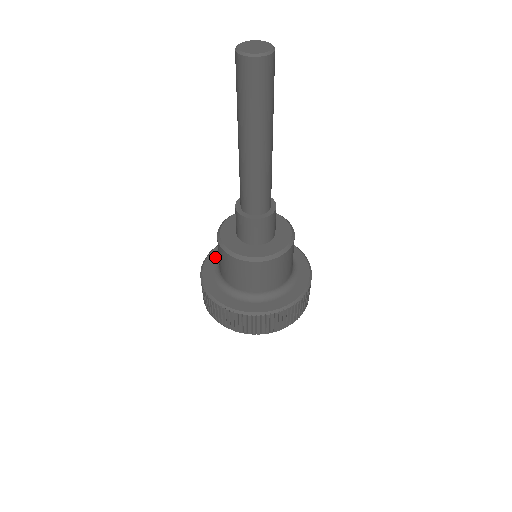
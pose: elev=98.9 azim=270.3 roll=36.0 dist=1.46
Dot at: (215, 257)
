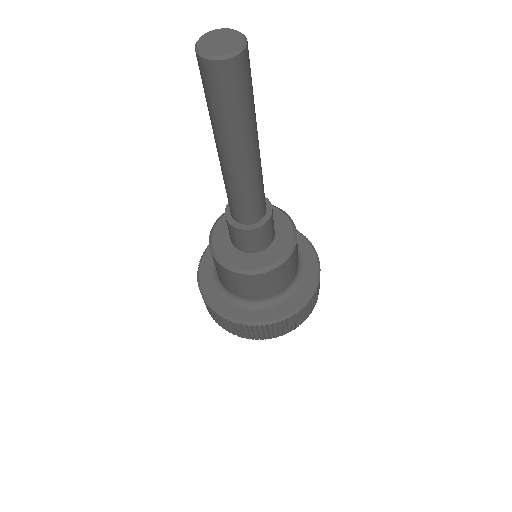
Dot at: occluded
